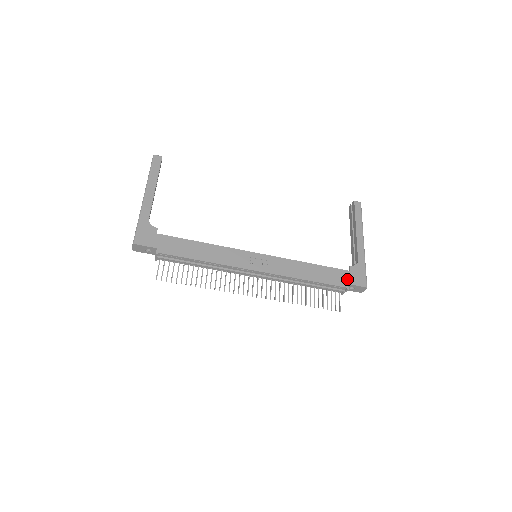
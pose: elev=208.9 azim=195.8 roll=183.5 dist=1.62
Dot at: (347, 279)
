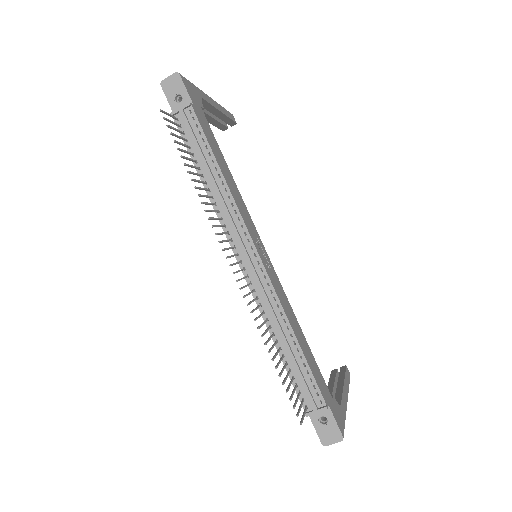
Dot at: (329, 399)
